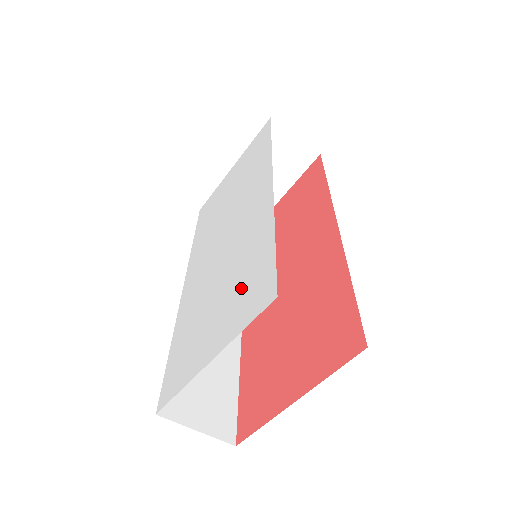
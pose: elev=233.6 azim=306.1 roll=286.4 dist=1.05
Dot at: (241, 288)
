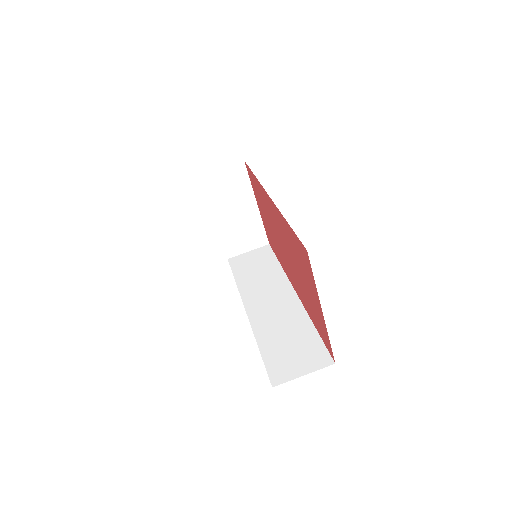
Dot at: occluded
